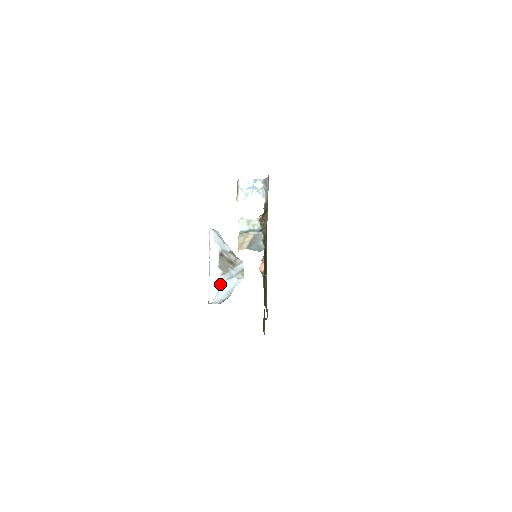
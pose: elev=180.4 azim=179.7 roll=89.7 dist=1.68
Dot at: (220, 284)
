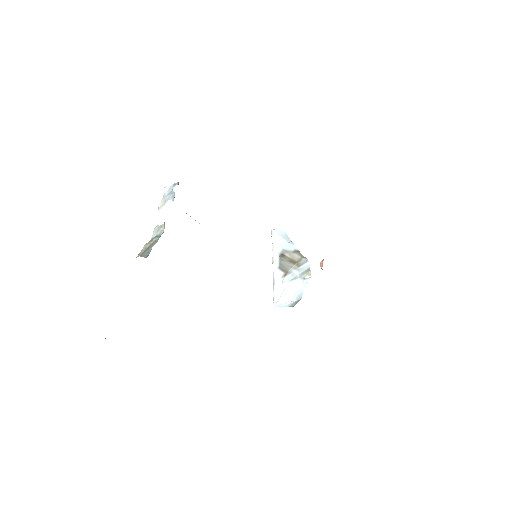
Dot at: (283, 286)
